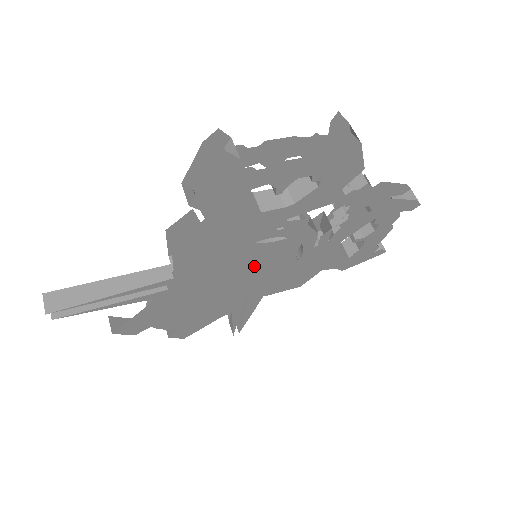
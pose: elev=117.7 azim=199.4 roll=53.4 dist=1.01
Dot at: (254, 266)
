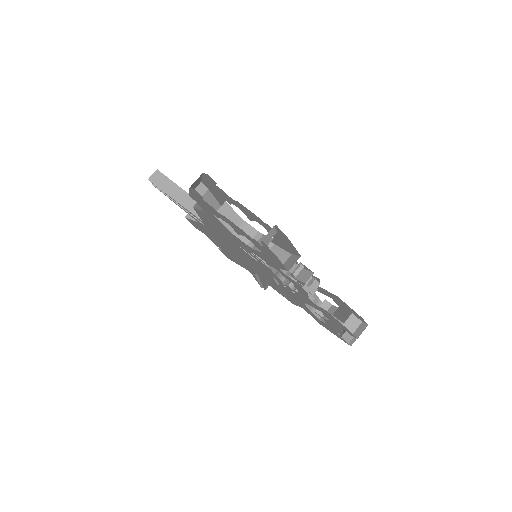
Dot at: occluded
